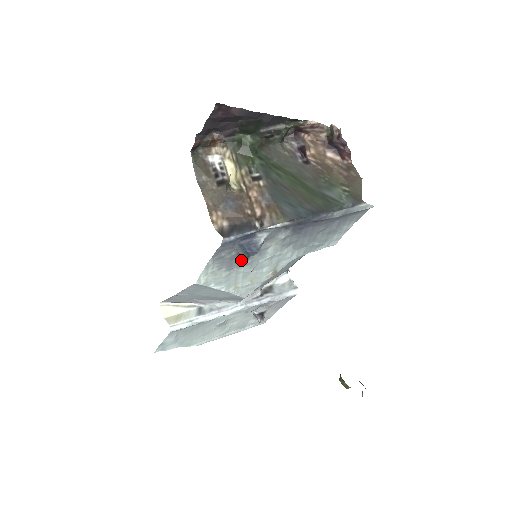
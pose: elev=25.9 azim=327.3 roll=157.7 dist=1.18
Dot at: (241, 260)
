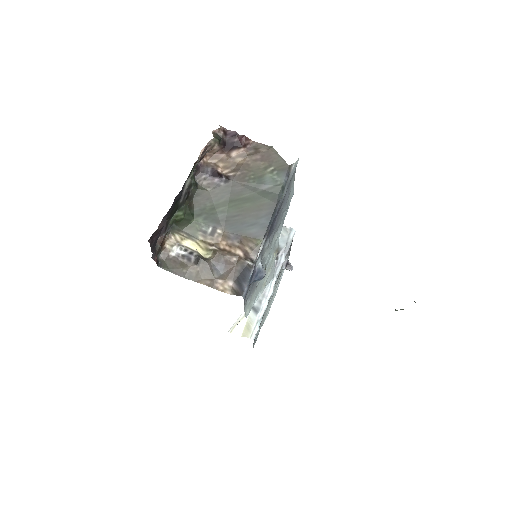
Dot at: occluded
